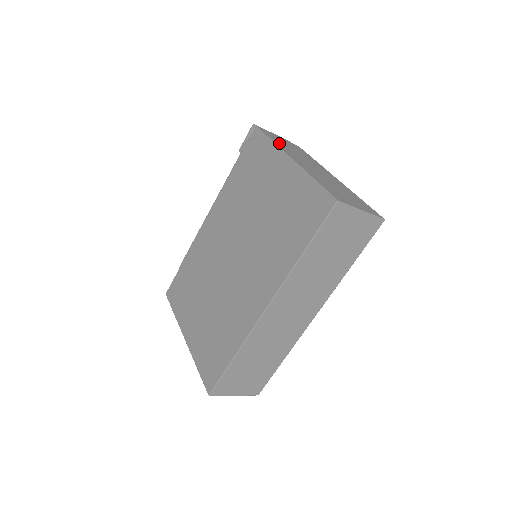
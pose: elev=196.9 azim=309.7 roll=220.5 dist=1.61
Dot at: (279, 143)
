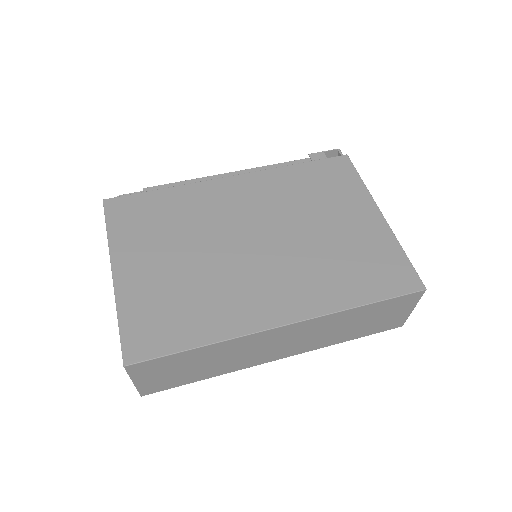
Dot at: occluded
